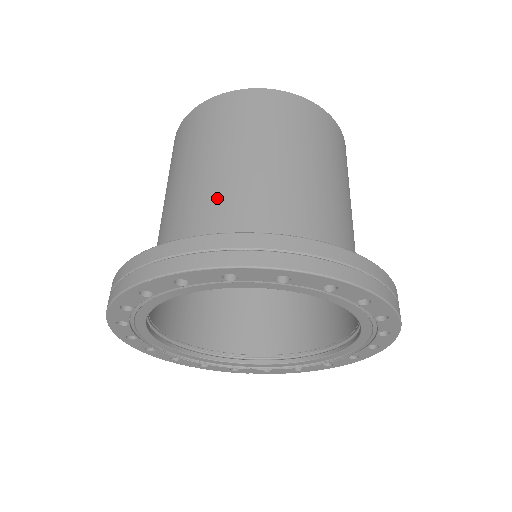
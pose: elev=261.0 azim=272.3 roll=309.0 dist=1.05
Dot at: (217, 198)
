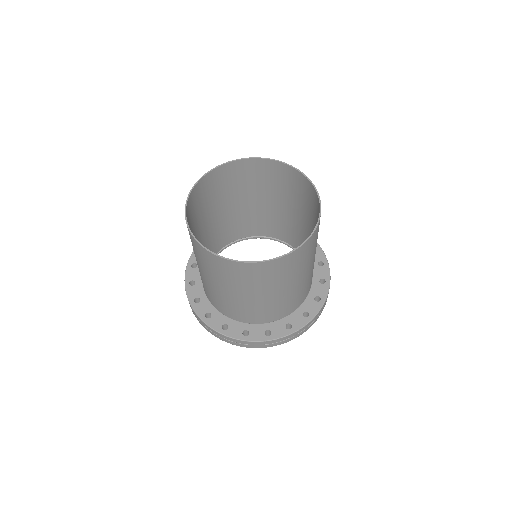
Dot at: (233, 305)
